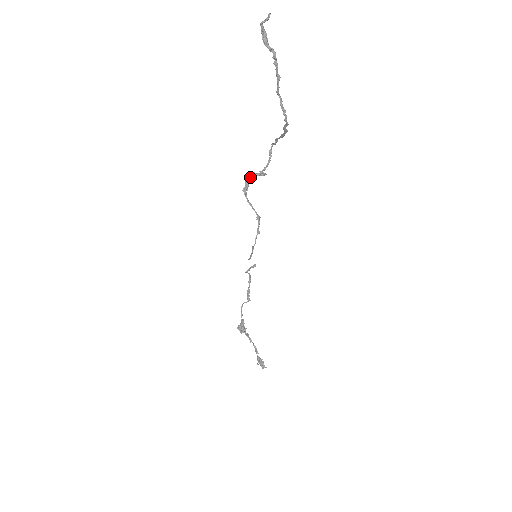
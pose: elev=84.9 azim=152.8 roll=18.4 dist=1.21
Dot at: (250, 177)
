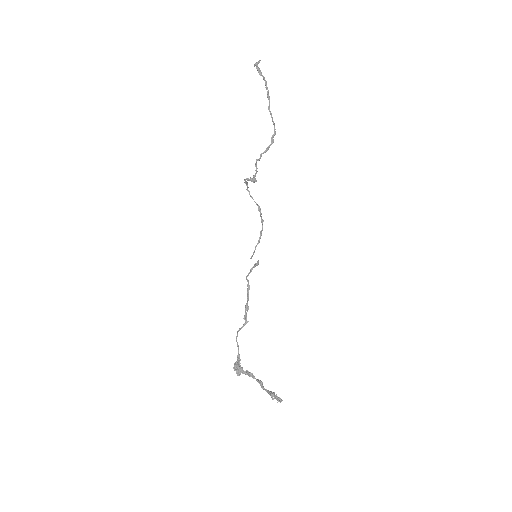
Dot at: (246, 179)
